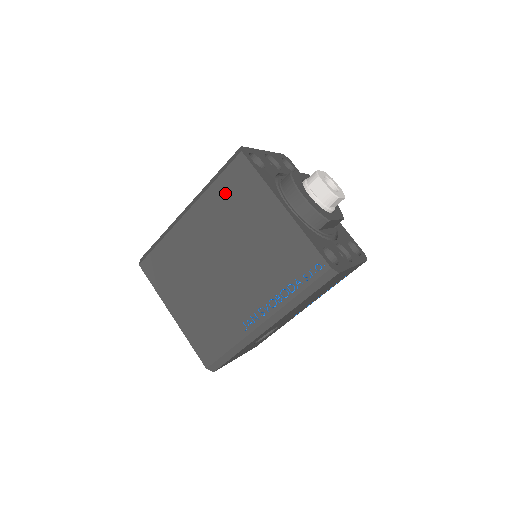
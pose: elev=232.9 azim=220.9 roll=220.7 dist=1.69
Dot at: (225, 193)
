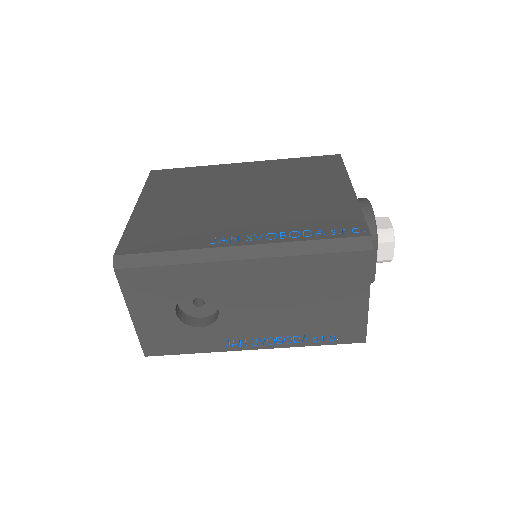
Dot at: (299, 165)
